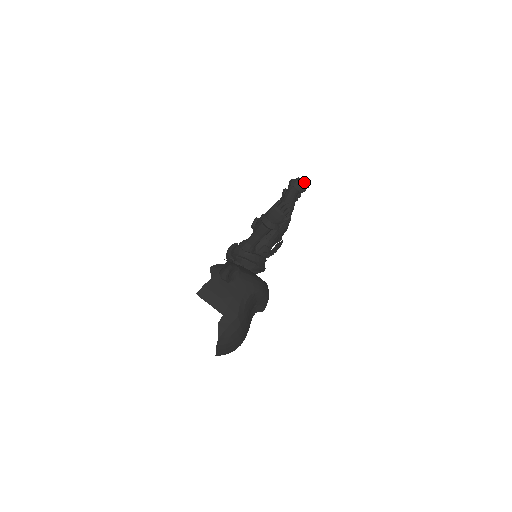
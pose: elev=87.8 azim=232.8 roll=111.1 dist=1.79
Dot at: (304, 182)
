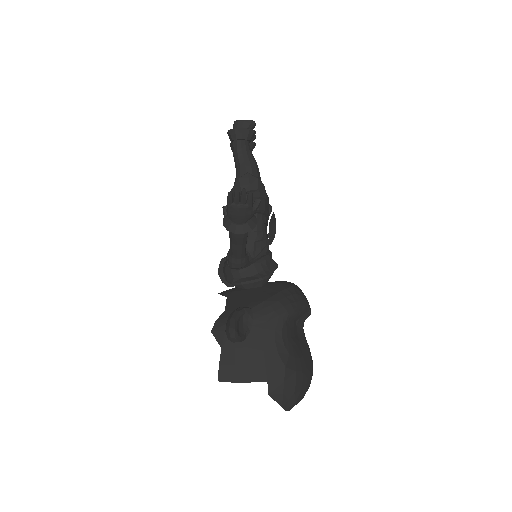
Dot at: (246, 122)
